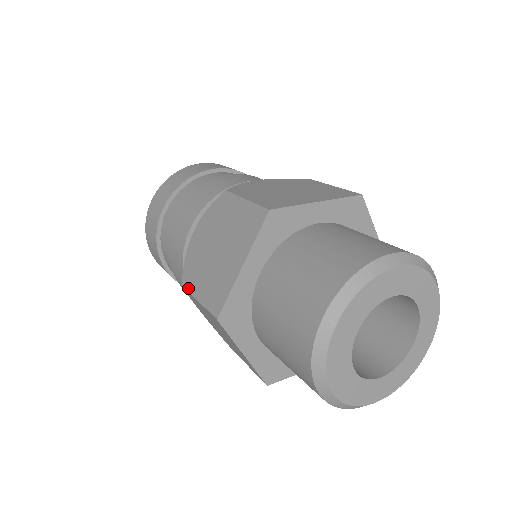
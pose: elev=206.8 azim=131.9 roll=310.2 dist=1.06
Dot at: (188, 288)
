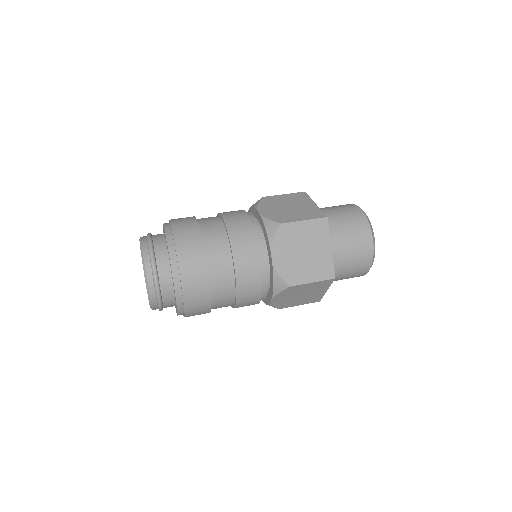
Dot at: (290, 221)
